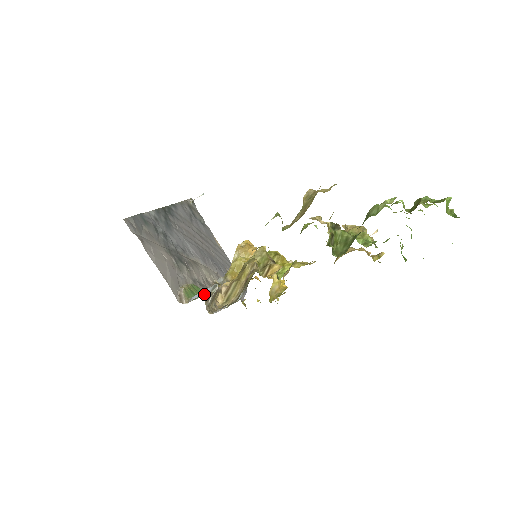
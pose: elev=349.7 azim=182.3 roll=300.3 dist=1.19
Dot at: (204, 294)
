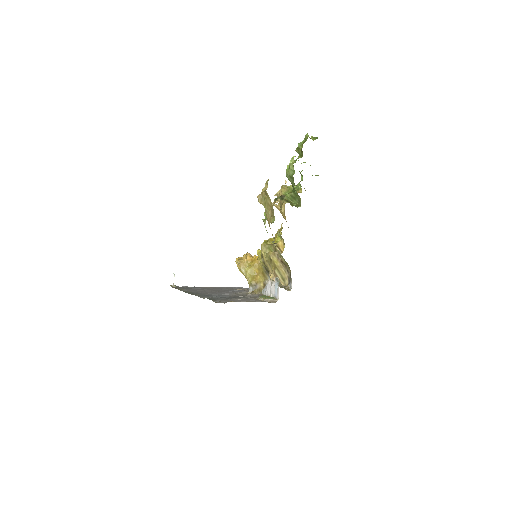
Dot at: occluded
